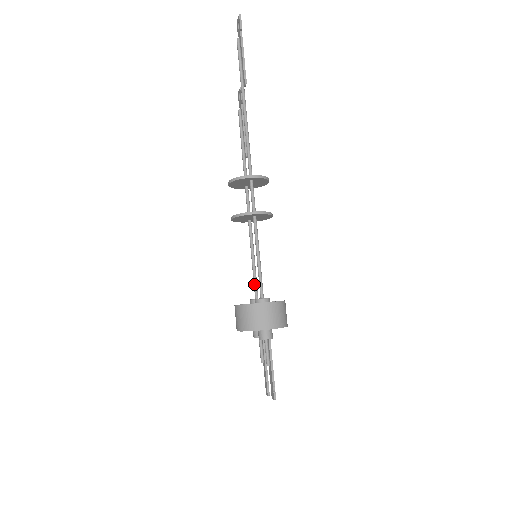
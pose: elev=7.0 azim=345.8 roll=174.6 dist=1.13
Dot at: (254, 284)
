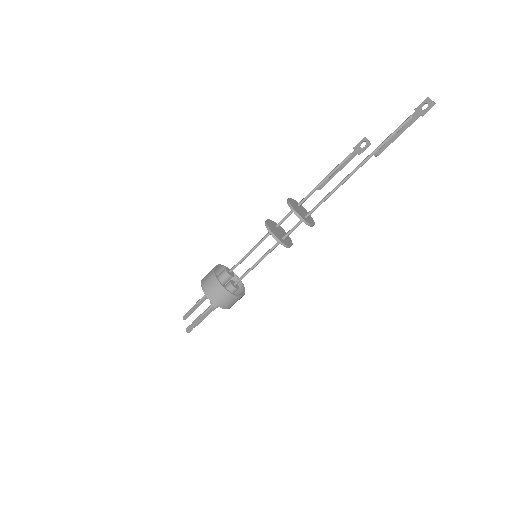
Dot at: (237, 264)
